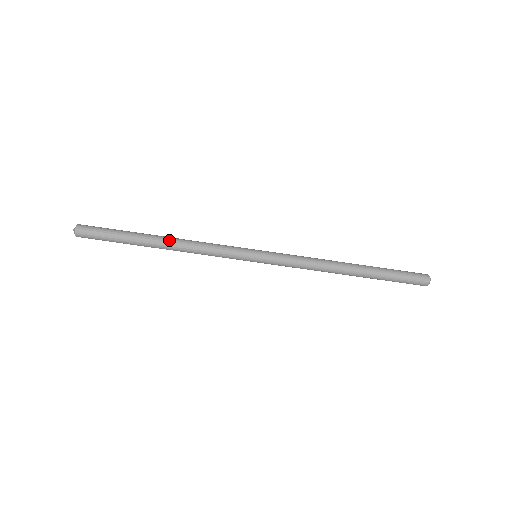
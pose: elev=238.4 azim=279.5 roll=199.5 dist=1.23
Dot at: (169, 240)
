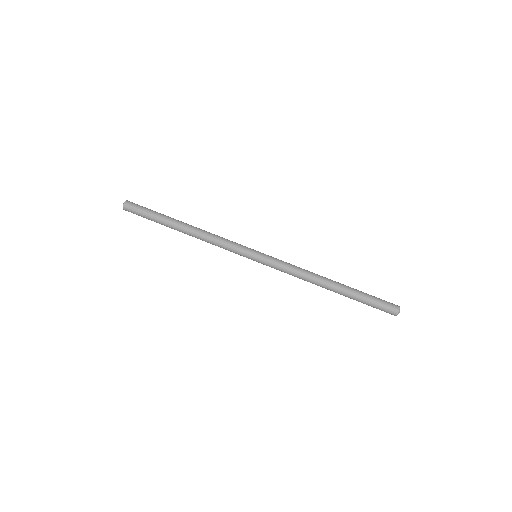
Dot at: (192, 226)
